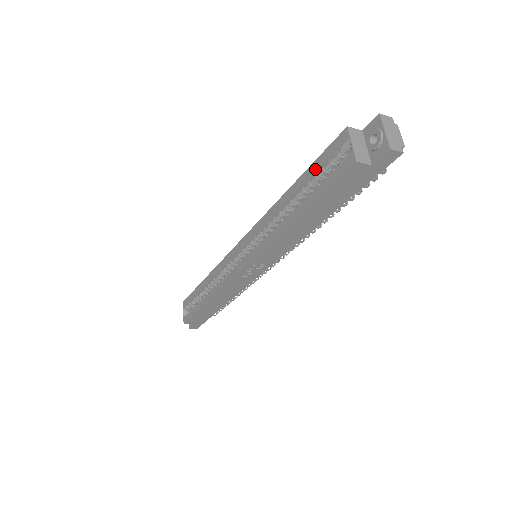
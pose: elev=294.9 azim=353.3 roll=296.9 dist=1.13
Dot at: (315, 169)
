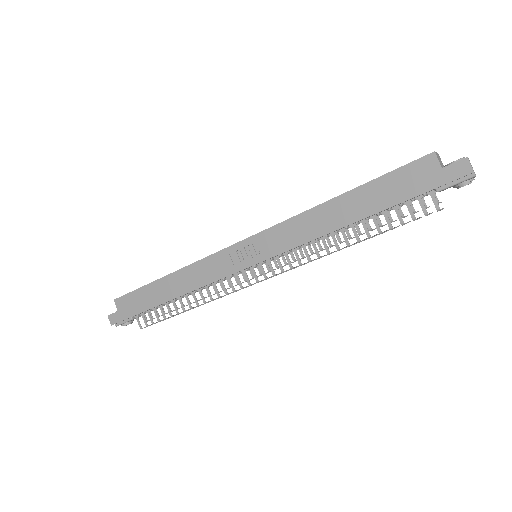
Dot at: occluded
